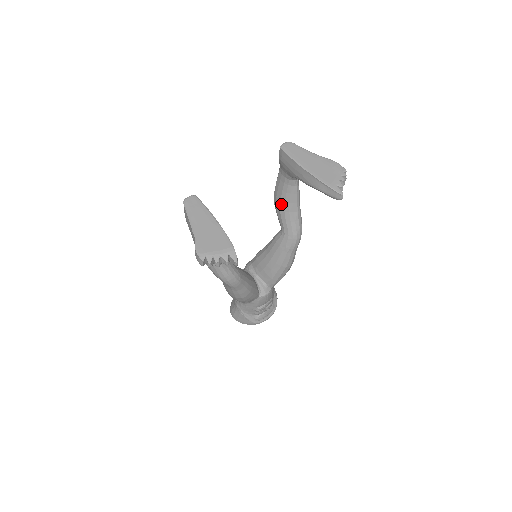
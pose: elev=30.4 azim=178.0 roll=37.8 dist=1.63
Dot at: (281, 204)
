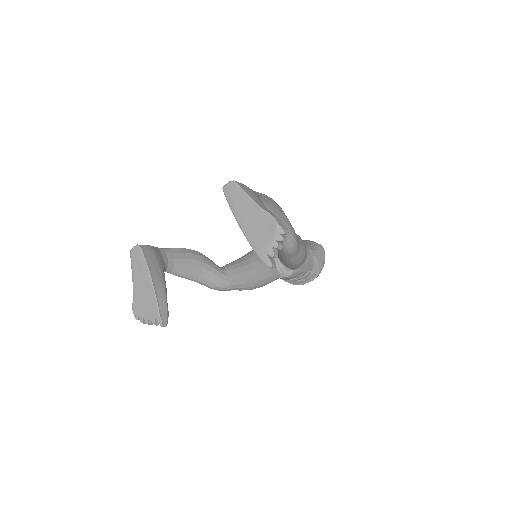
Dot at: occluded
